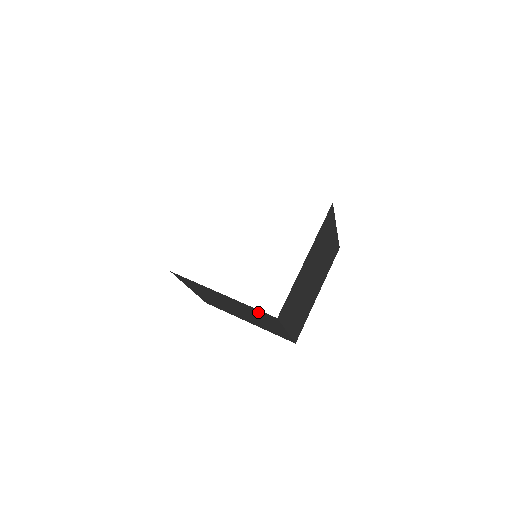
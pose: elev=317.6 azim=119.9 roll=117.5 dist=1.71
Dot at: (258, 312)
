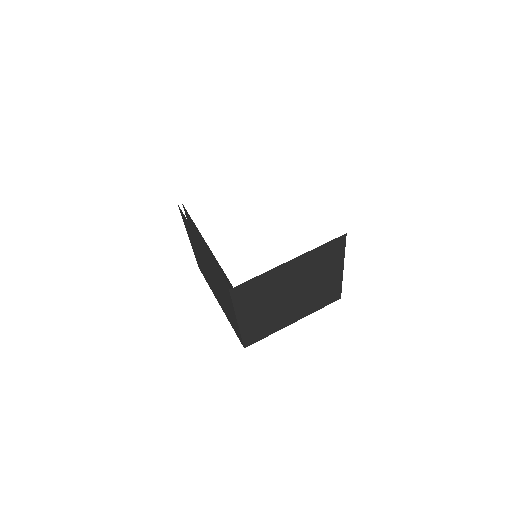
Dot at: (325, 252)
